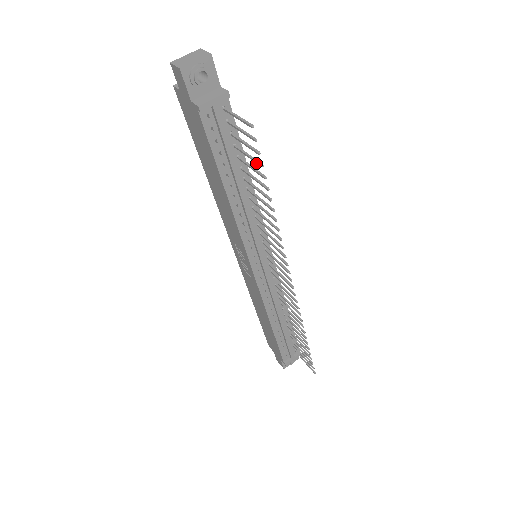
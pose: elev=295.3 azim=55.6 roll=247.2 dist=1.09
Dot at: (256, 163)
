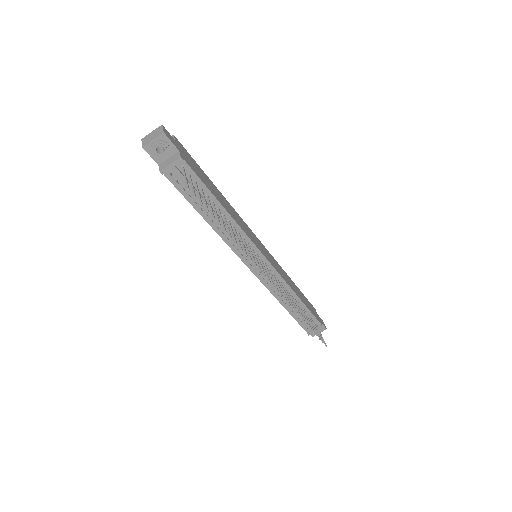
Dot at: (206, 208)
